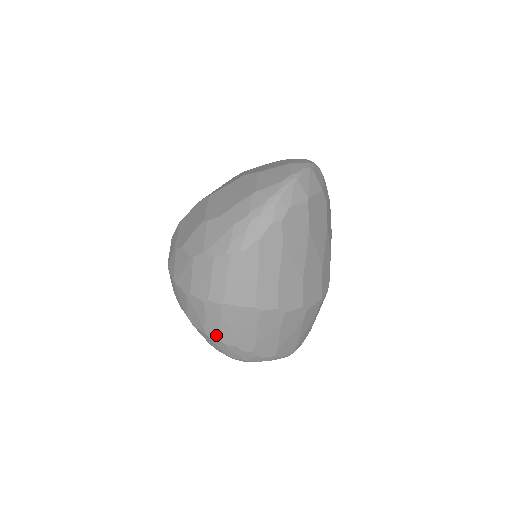
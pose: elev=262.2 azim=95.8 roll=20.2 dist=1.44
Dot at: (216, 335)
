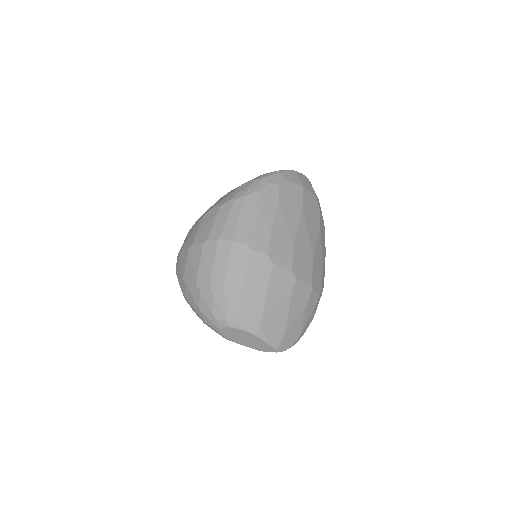
Dot at: (206, 281)
